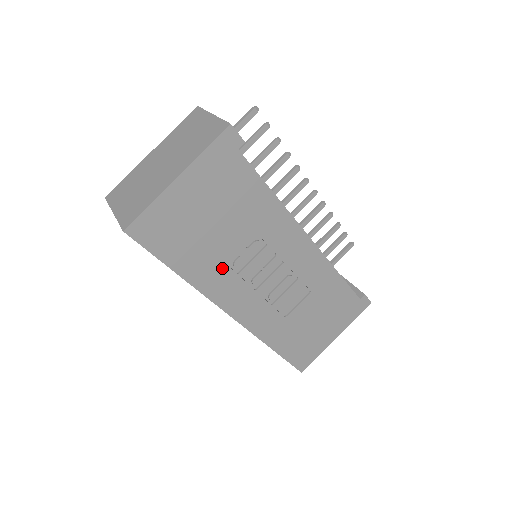
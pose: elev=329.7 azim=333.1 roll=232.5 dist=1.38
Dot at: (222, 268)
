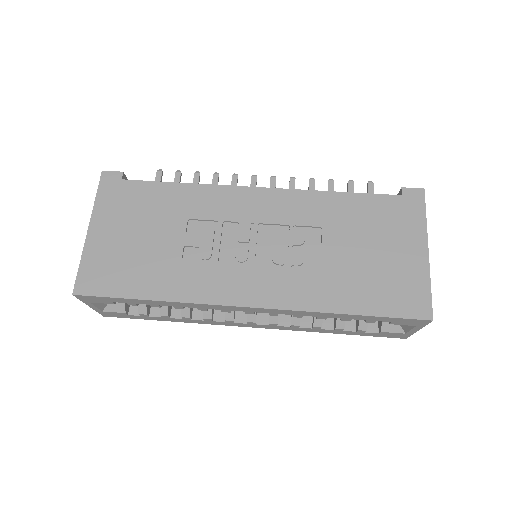
Dot at: (191, 268)
